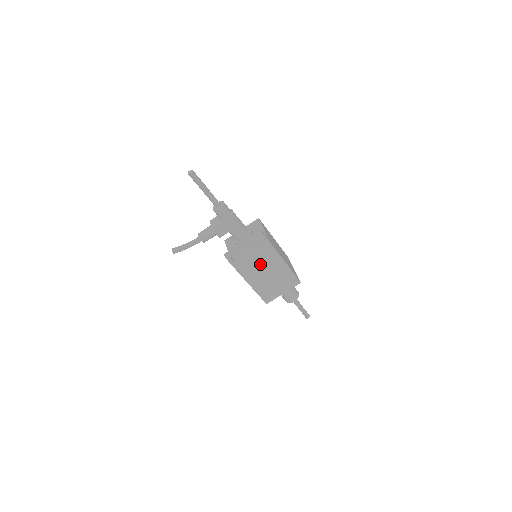
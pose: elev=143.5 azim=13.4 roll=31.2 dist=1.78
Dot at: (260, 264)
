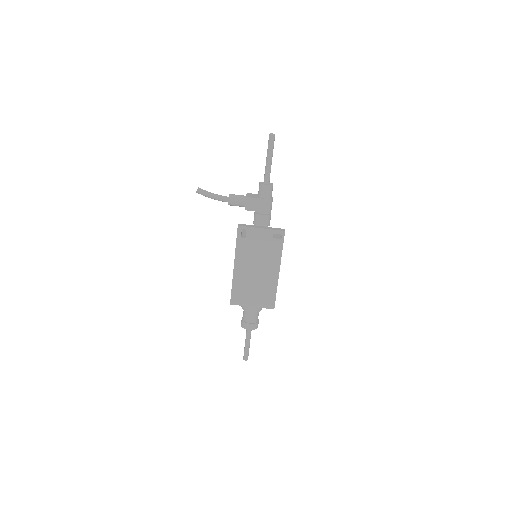
Dot at: (258, 259)
